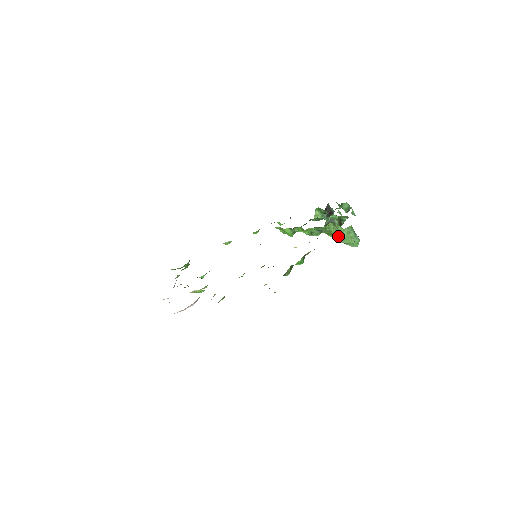
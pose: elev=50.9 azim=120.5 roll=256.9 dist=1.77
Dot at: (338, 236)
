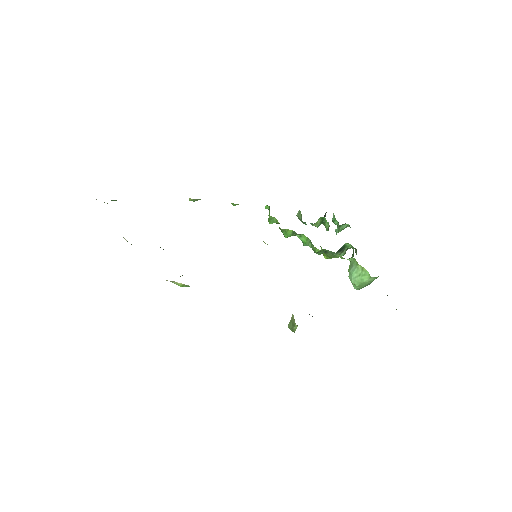
Dot at: (355, 276)
